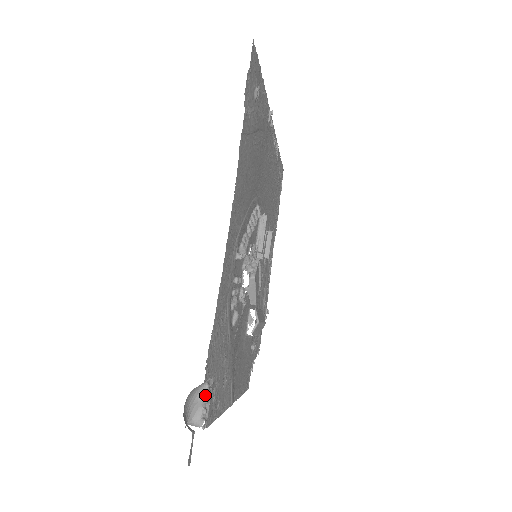
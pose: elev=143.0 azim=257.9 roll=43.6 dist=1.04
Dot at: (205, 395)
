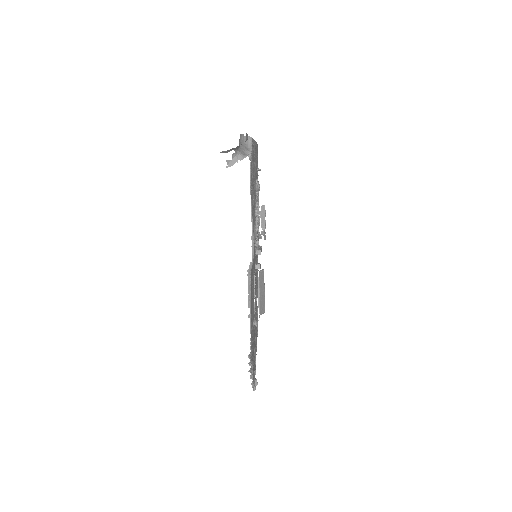
Dot at: (250, 151)
